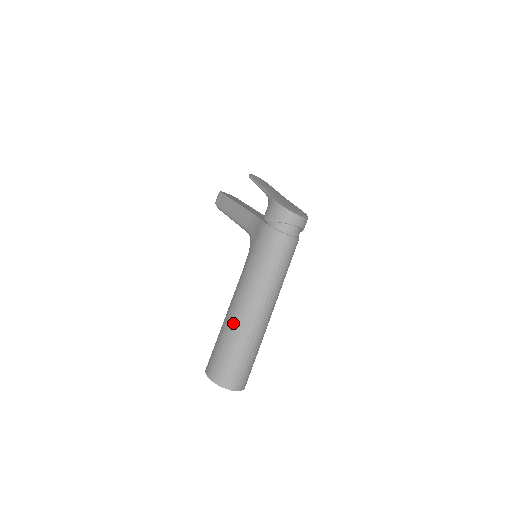
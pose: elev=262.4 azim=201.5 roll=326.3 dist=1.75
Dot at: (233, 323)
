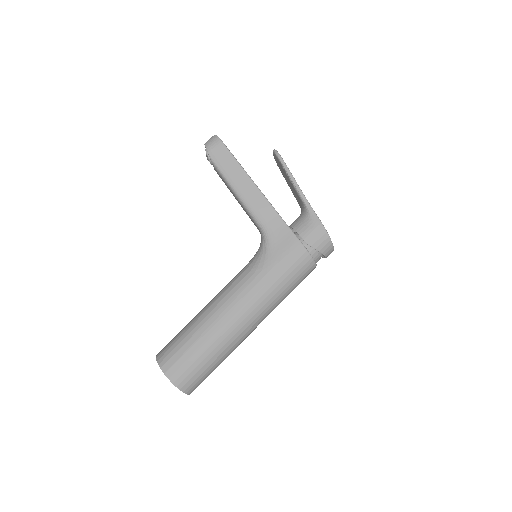
Dot at: (226, 334)
